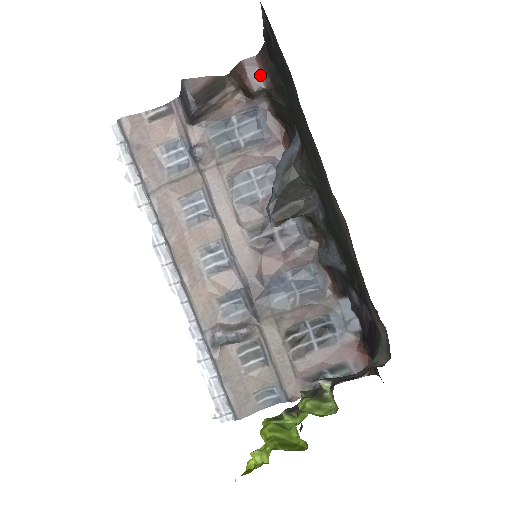
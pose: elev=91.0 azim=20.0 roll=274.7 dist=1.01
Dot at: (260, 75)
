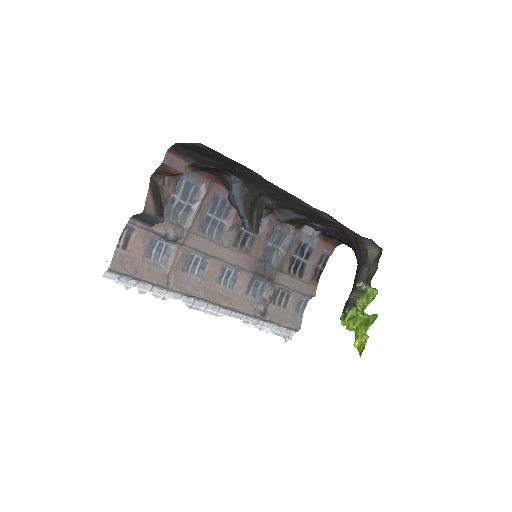
Dot at: (179, 160)
